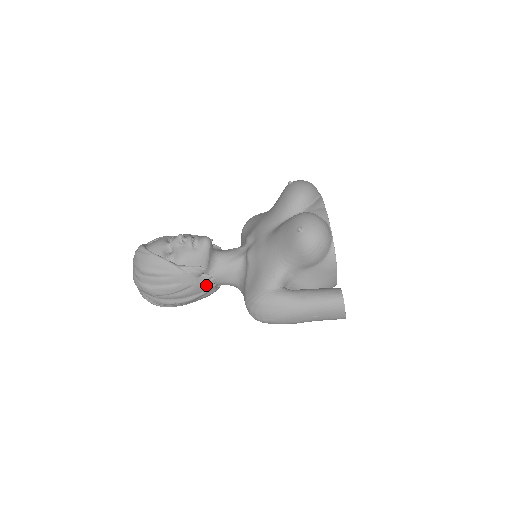
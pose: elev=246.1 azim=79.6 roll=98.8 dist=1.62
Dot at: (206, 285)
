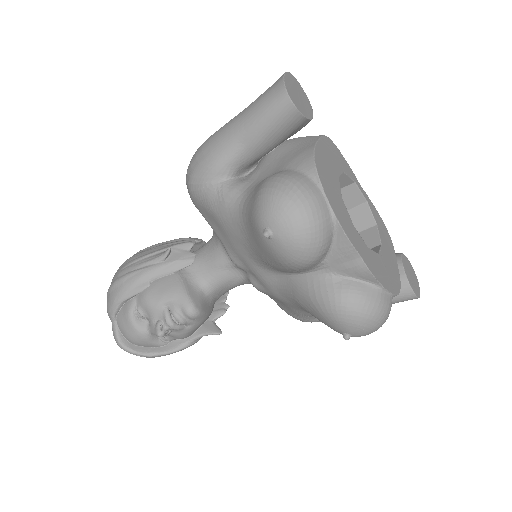
Dot at: occluded
